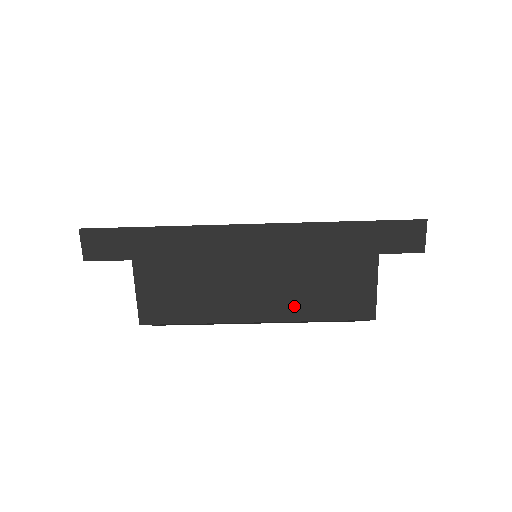
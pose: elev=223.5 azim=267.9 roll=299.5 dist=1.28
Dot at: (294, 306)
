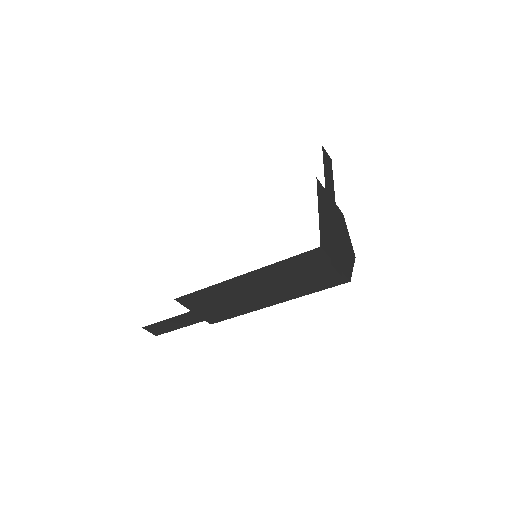
Dot at: occluded
